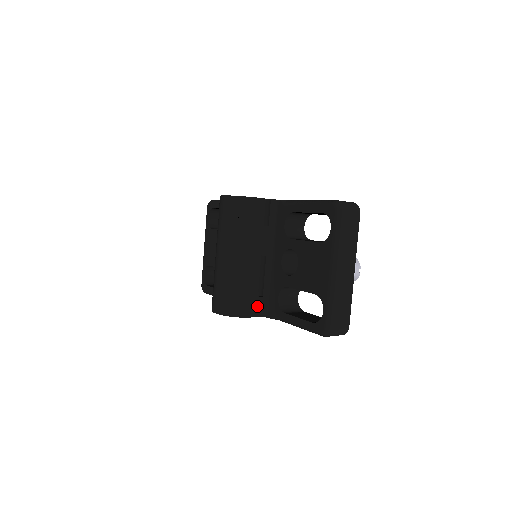
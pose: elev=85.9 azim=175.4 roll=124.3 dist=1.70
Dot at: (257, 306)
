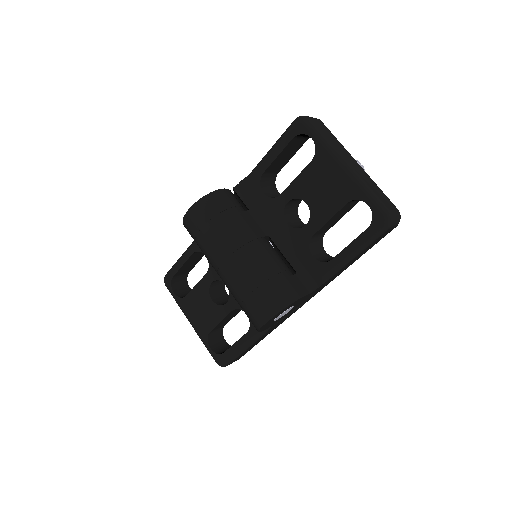
Dot at: (300, 284)
